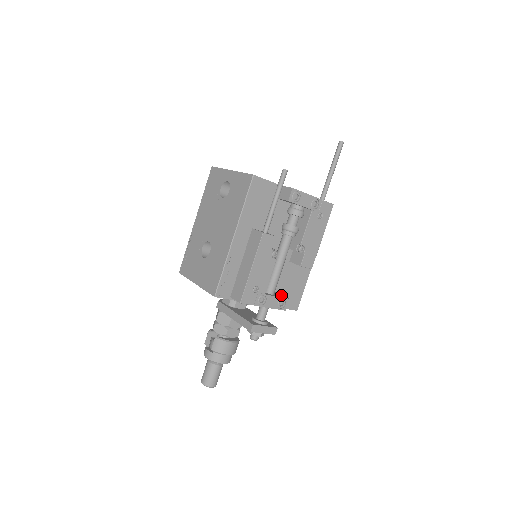
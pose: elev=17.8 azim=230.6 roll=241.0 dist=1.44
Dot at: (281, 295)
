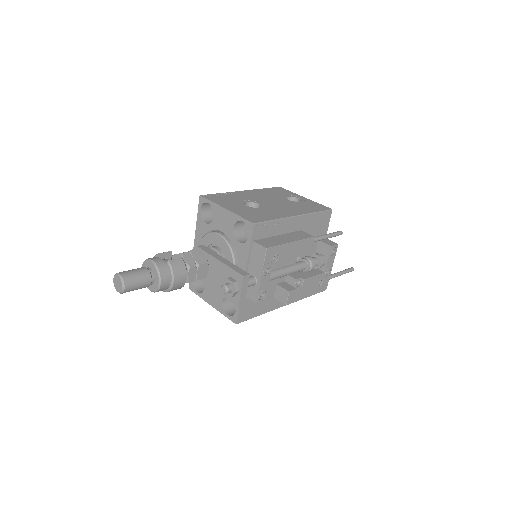
Dot at: occluded
